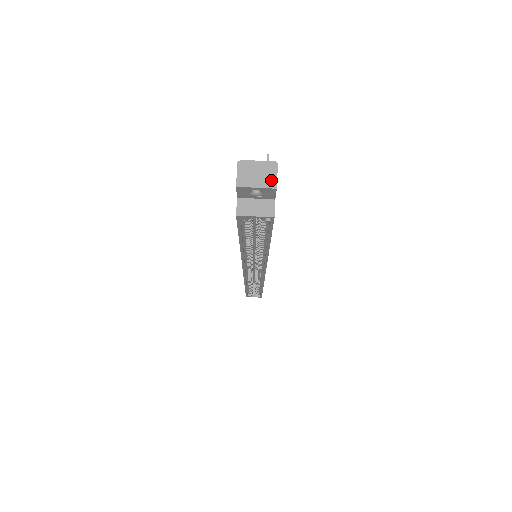
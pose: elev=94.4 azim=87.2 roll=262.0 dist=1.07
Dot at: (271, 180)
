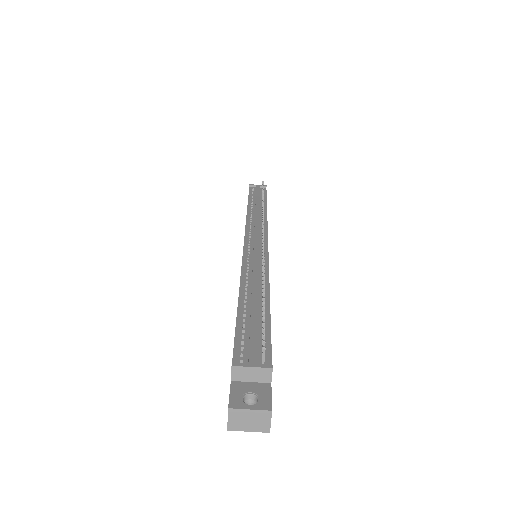
Dot at: (264, 426)
